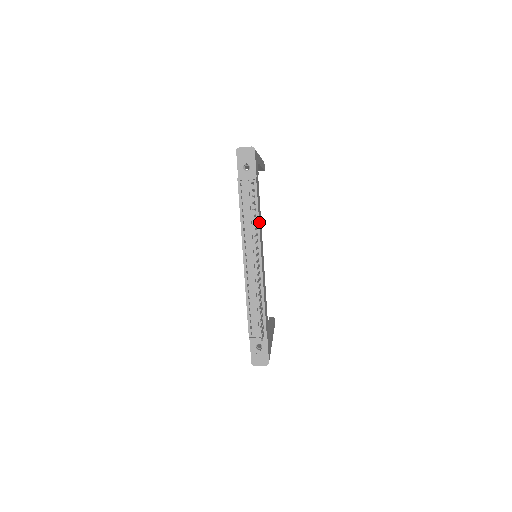
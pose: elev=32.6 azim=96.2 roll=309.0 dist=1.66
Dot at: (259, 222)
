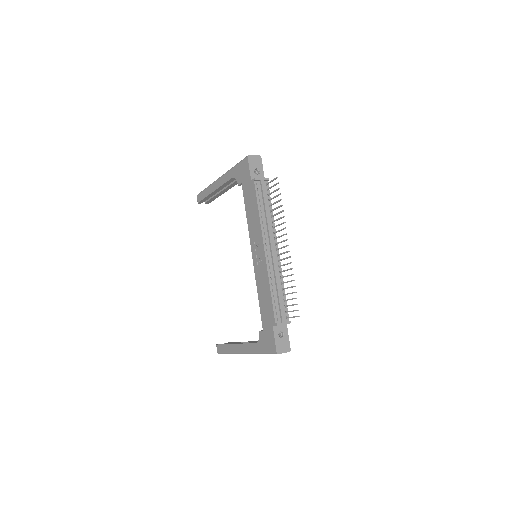
Dot at: (271, 218)
